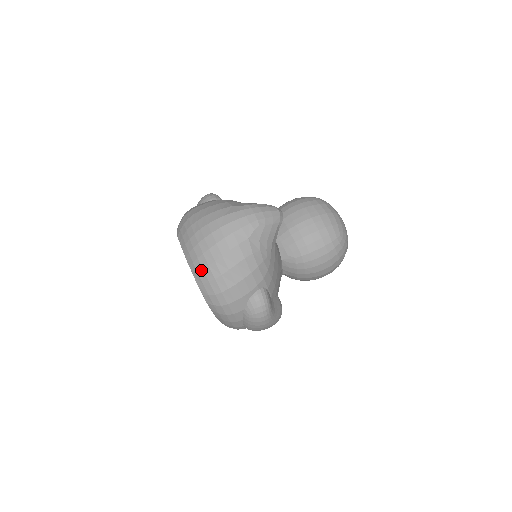
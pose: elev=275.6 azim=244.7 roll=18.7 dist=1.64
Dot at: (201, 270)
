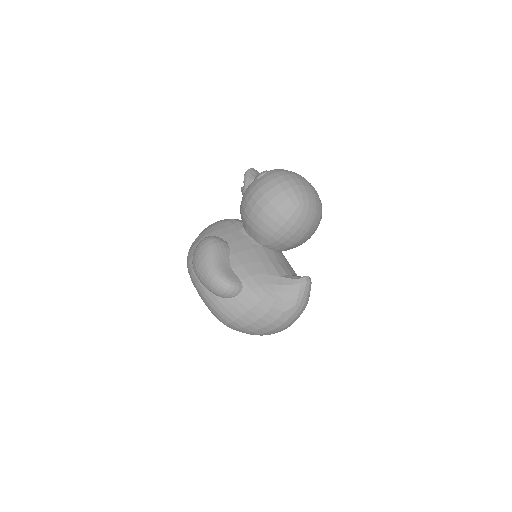
Dot at: occluded
